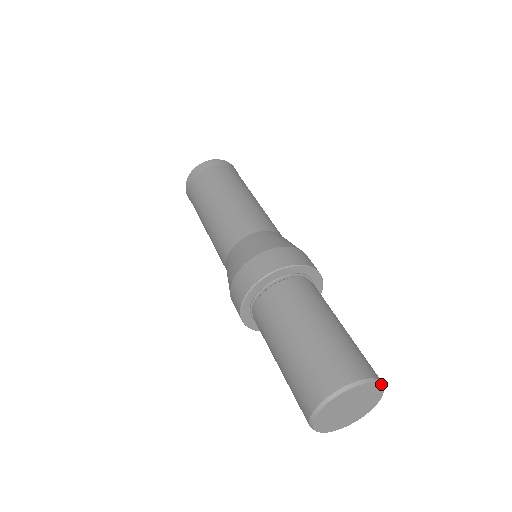
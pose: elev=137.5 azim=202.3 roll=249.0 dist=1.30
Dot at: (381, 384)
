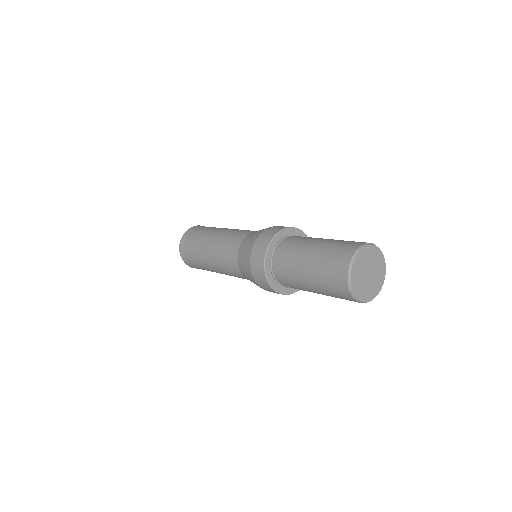
Dot at: (374, 245)
